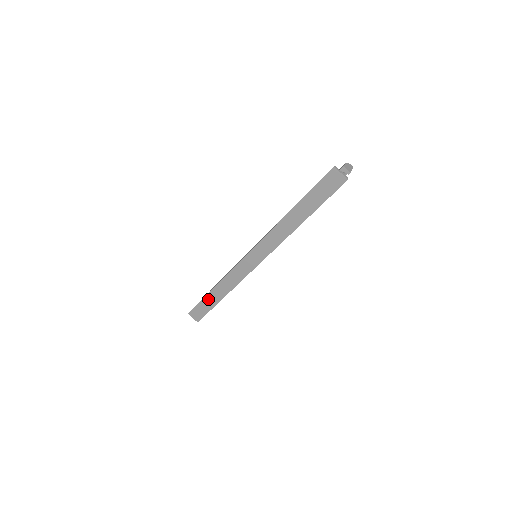
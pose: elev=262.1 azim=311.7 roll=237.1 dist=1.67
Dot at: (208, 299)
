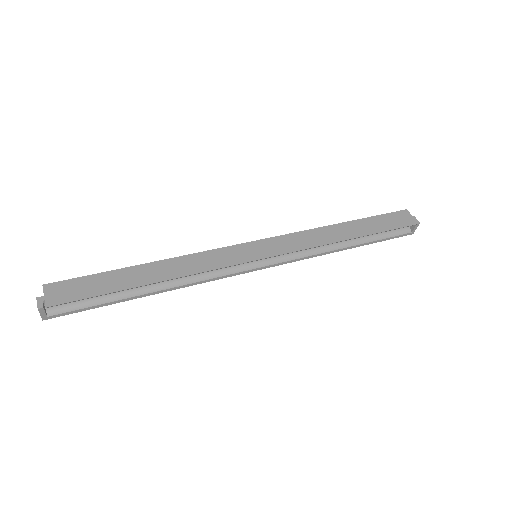
Dot at: (119, 275)
